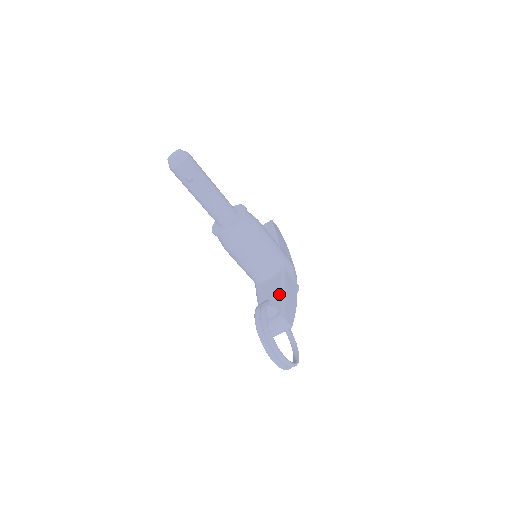
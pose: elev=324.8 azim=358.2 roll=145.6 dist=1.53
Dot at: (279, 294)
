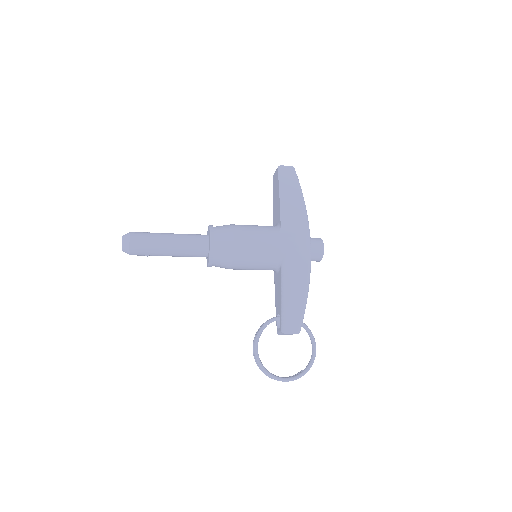
Dot at: (280, 302)
